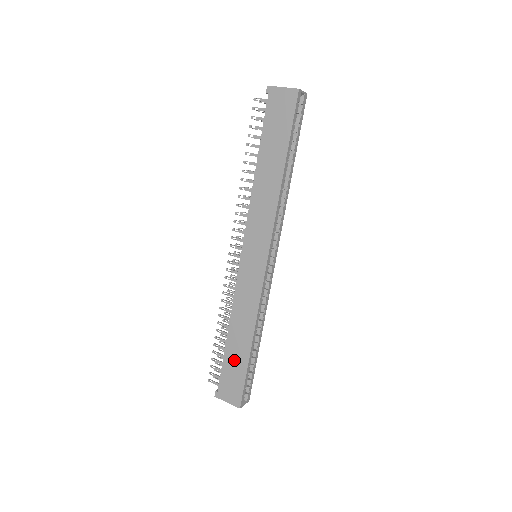
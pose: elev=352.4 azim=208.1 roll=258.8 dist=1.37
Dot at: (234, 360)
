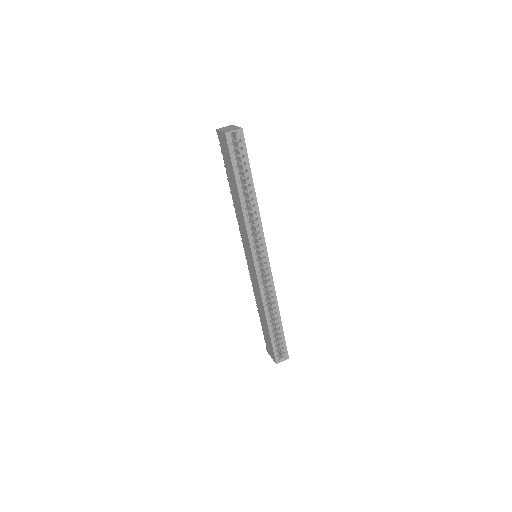
Dot at: (265, 330)
